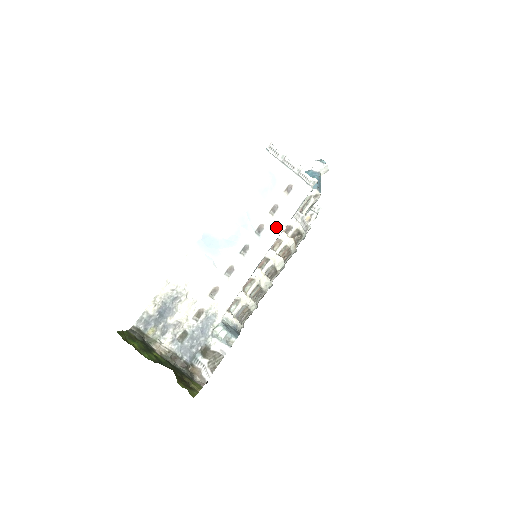
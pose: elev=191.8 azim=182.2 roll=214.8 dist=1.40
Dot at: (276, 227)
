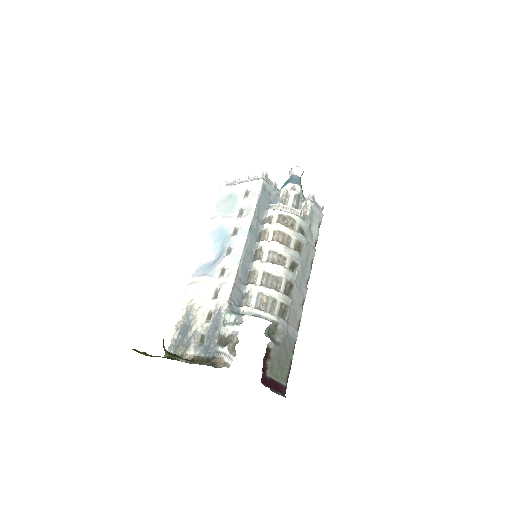
Dot at: (246, 221)
